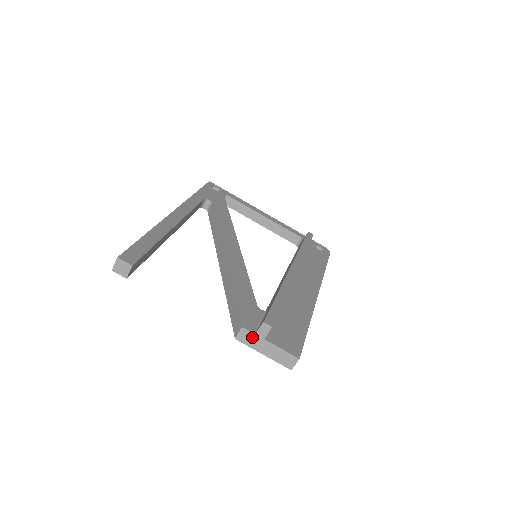
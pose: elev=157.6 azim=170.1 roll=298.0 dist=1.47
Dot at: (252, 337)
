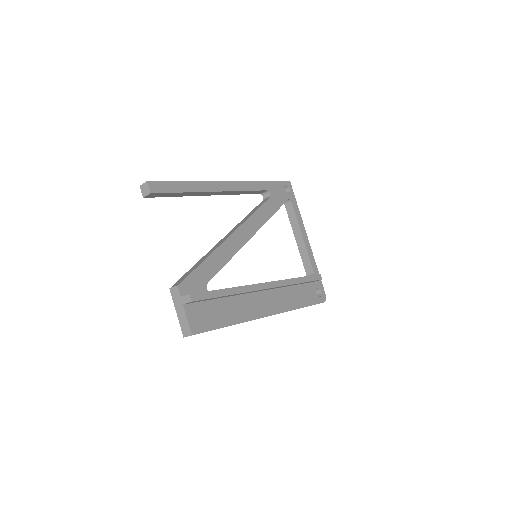
Dot at: (178, 297)
